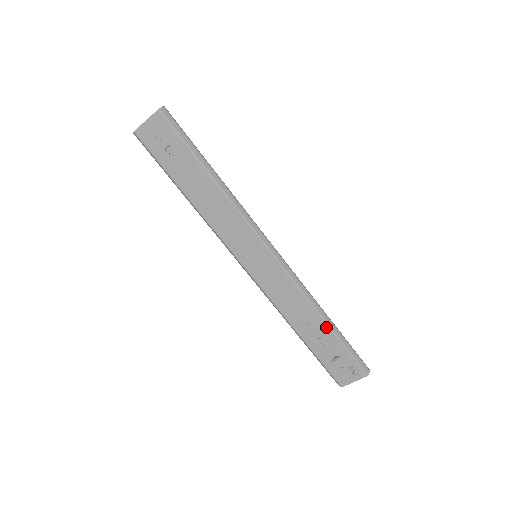
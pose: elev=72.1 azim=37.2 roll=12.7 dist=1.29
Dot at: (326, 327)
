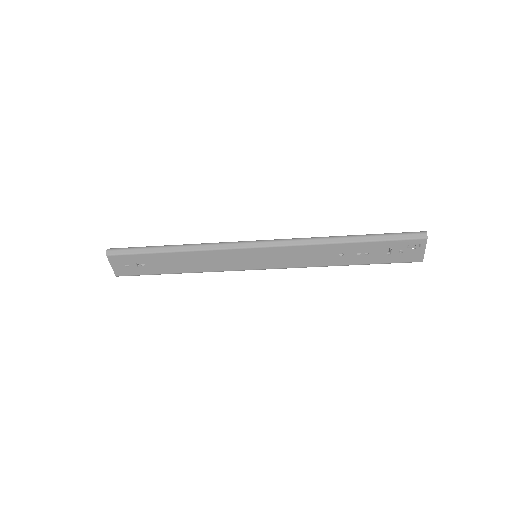
Dot at: (353, 245)
